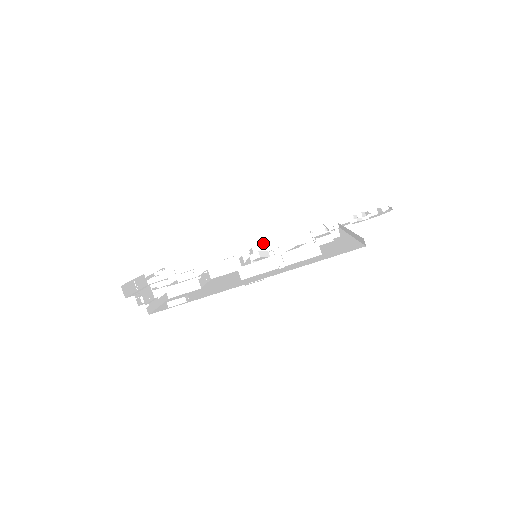
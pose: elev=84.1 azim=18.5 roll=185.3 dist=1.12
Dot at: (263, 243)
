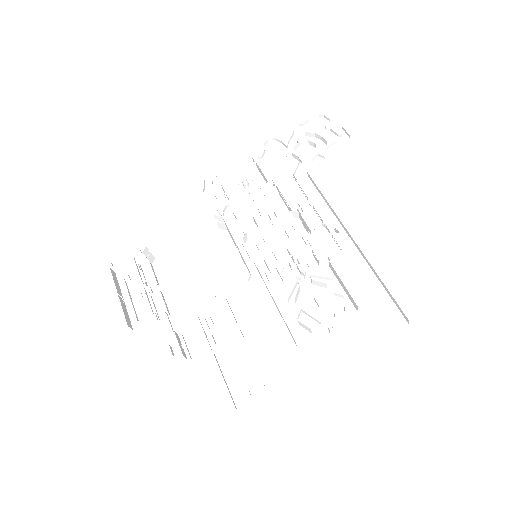
Dot at: (252, 229)
